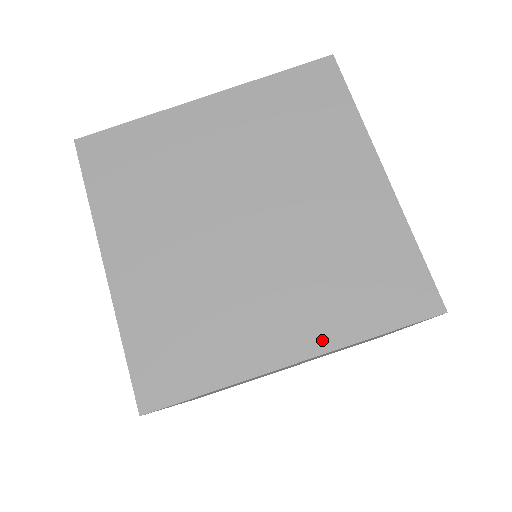
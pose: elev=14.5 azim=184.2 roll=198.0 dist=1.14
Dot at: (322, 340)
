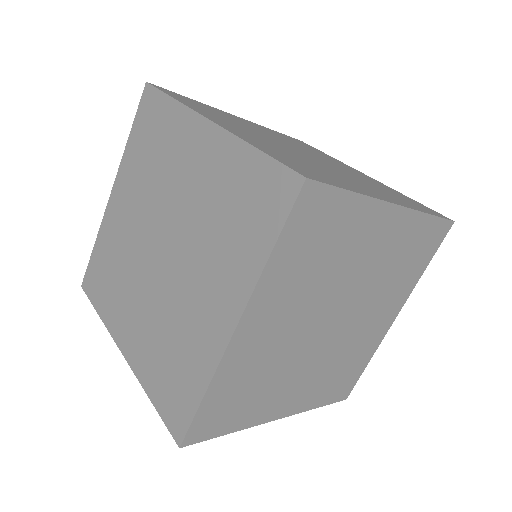
Dot at: (241, 293)
